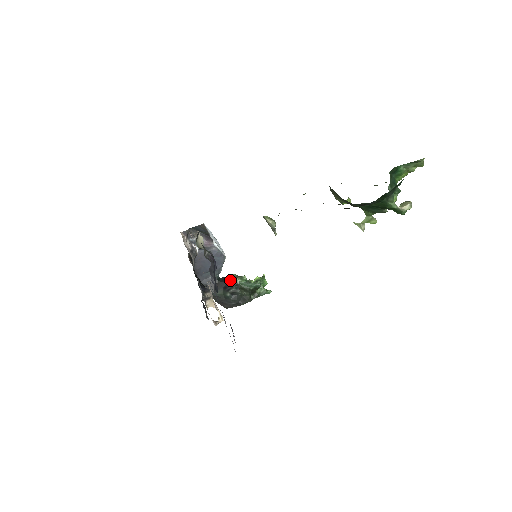
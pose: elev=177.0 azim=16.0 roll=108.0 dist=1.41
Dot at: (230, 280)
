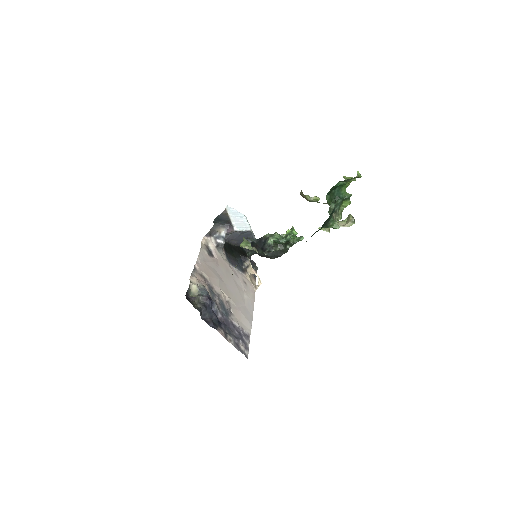
Dot at: (264, 241)
